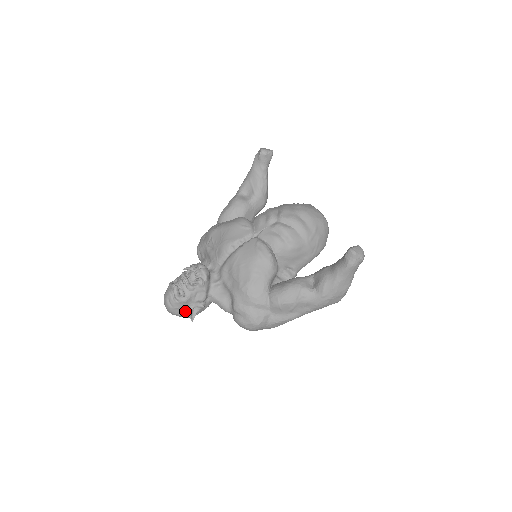
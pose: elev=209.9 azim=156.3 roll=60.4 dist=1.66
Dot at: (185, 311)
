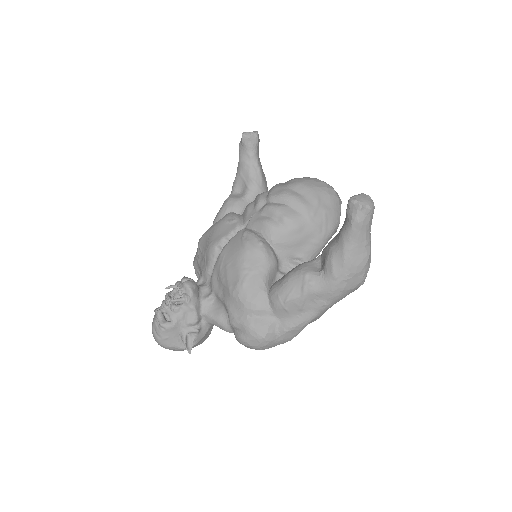
Dot at: (178, 341)
